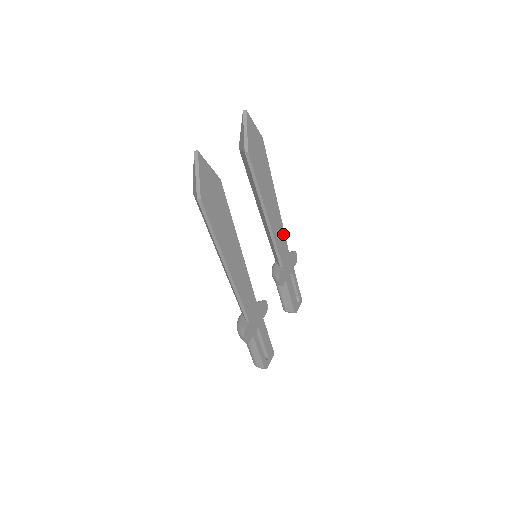
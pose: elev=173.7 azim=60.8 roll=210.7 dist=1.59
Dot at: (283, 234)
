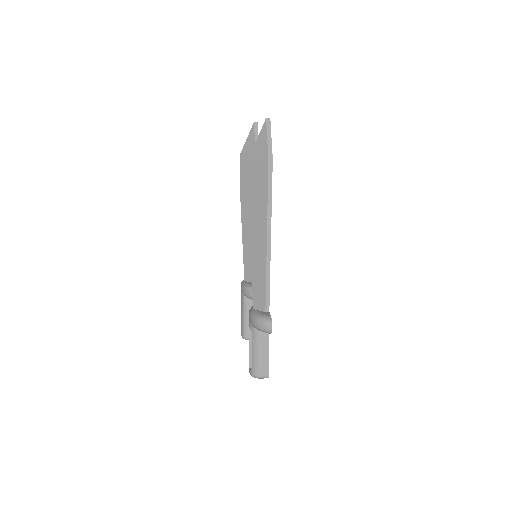
Dot at: occluded
